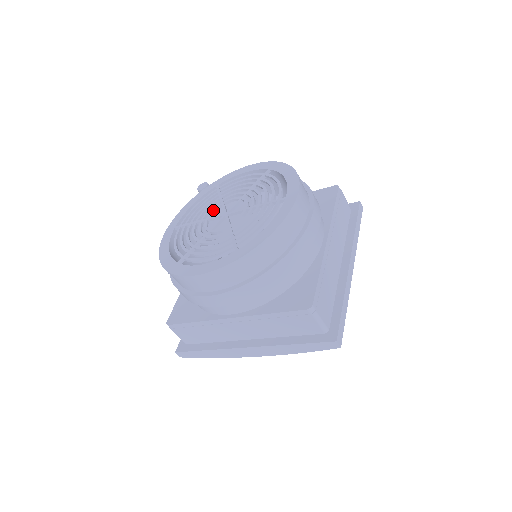
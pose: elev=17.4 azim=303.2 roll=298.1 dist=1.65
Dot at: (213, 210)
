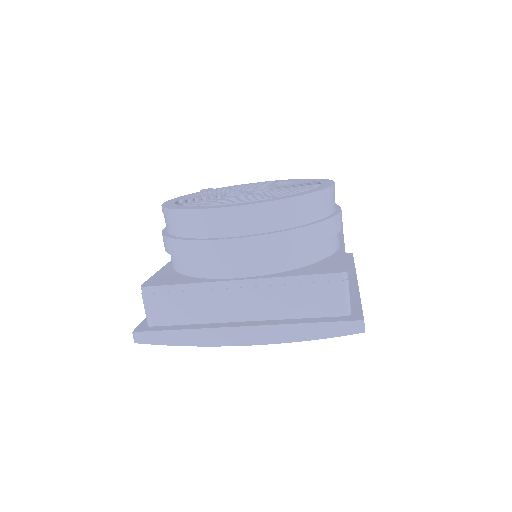
Dot at: (229, 192)
